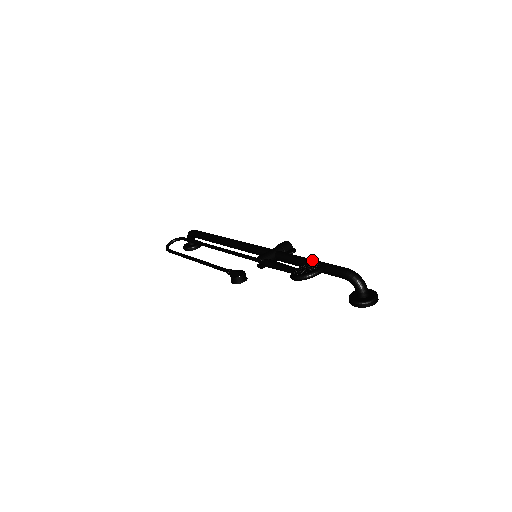
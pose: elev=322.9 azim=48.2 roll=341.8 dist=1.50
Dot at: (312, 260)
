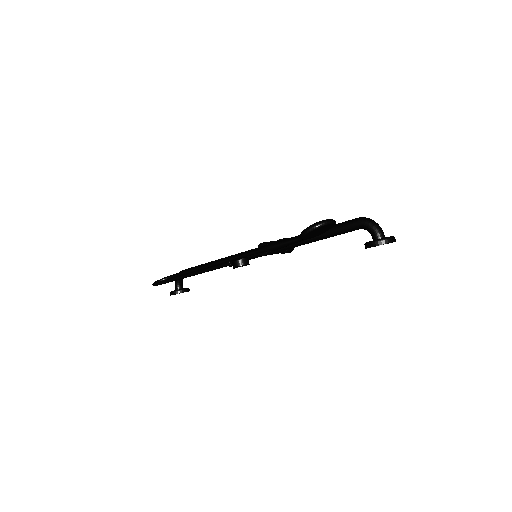
Dot at: occluded
